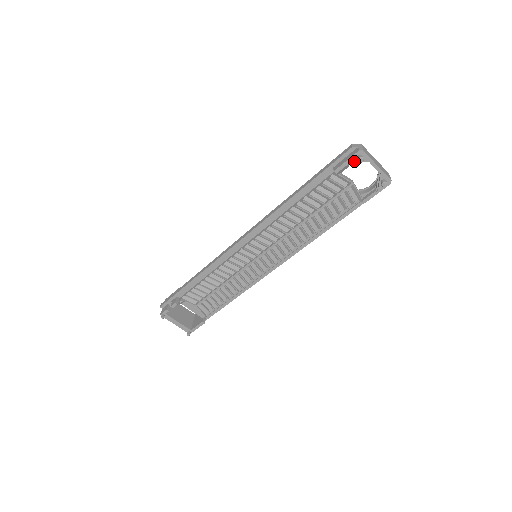
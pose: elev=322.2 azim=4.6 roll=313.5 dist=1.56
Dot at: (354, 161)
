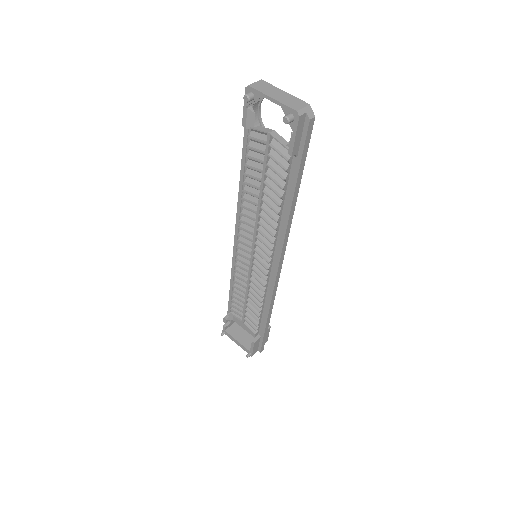
Dot at: (250, 104)
